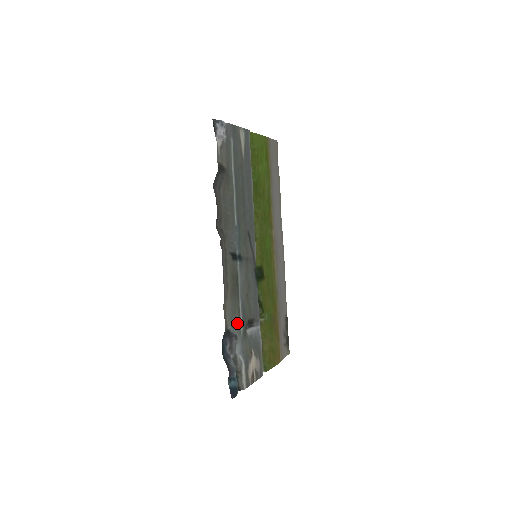
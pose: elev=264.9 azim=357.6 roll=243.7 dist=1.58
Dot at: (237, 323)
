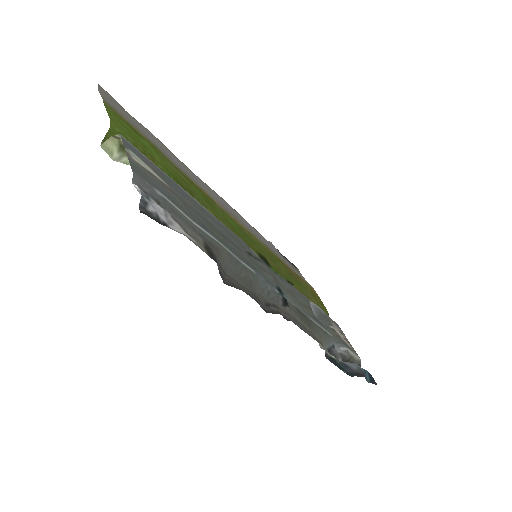
Dot at: (325, 337)
